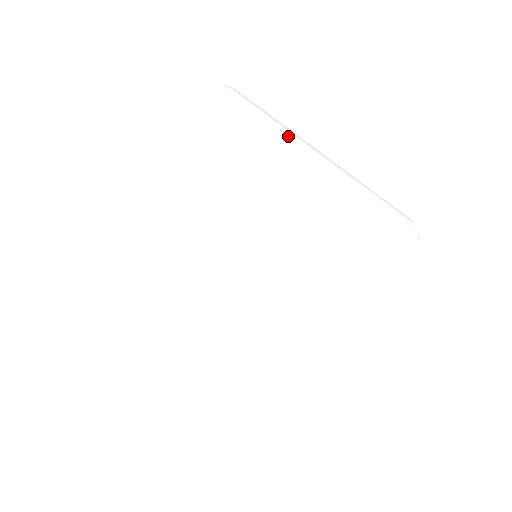
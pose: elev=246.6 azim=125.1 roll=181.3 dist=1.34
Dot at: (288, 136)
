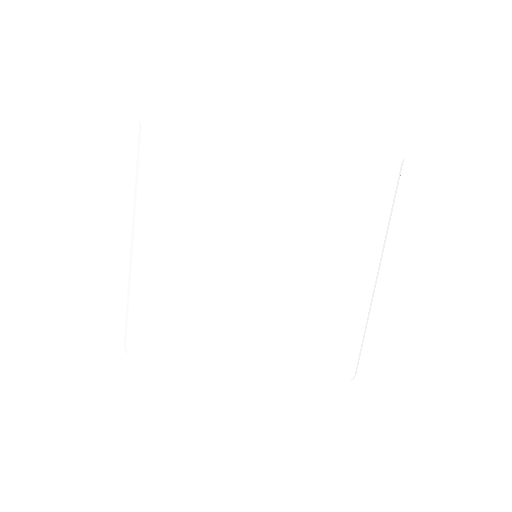
Dot at: (221, 124)
